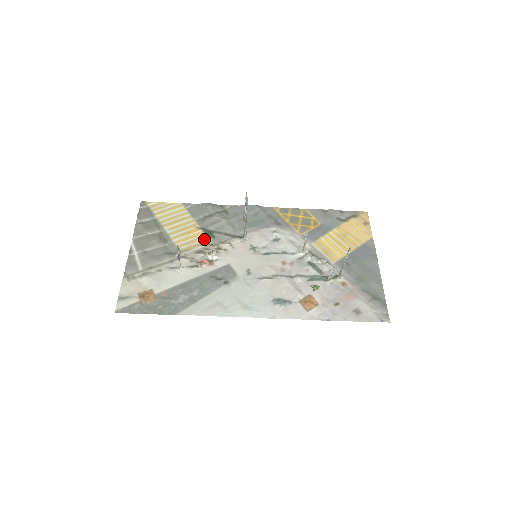
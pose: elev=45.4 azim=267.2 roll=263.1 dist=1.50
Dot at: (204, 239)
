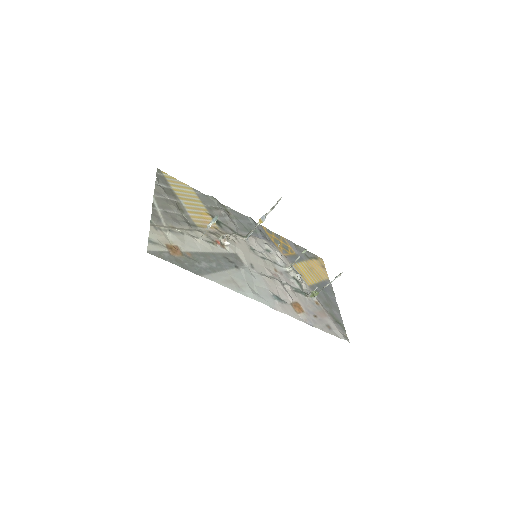
Dot at: (214, 225)
